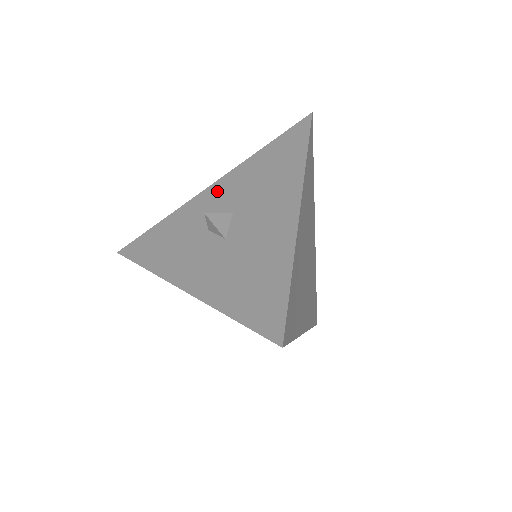
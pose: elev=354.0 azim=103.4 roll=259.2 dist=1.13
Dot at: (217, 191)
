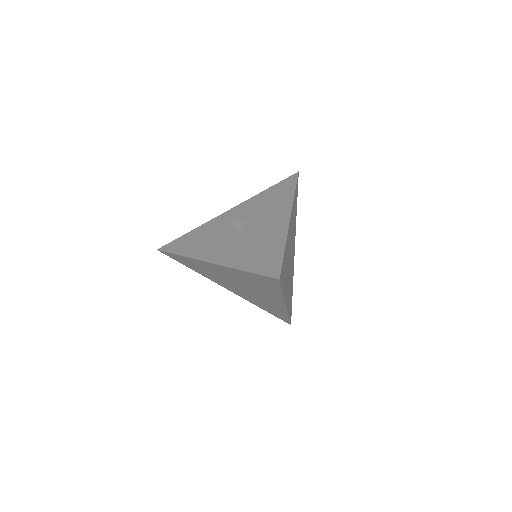
Dot at: (233, 213)
